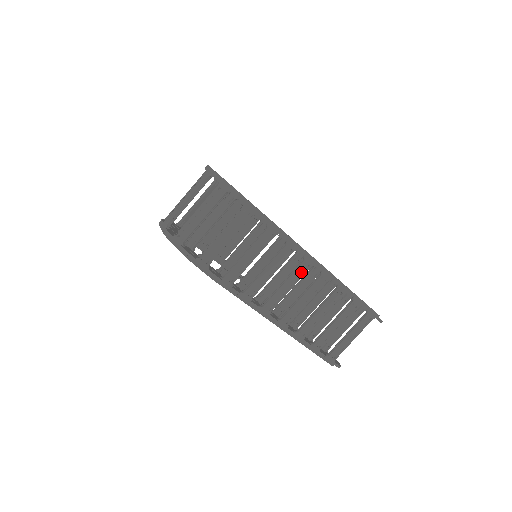
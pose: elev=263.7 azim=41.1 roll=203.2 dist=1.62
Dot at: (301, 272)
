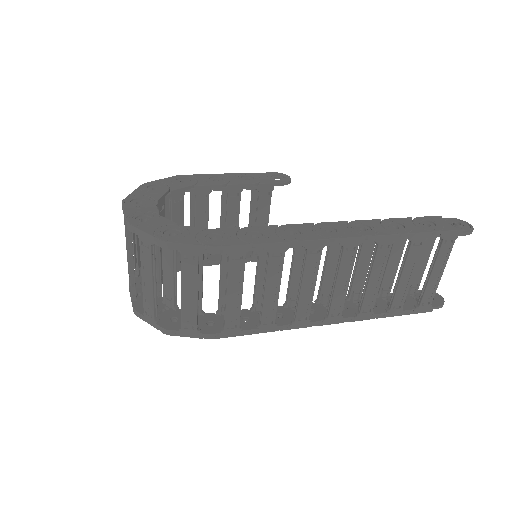
Dot at: (313, 263)
